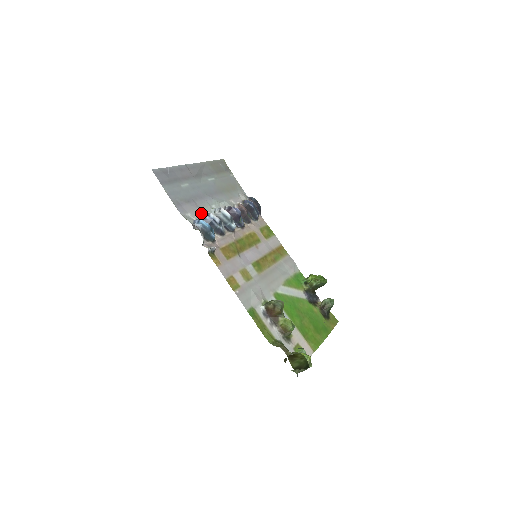
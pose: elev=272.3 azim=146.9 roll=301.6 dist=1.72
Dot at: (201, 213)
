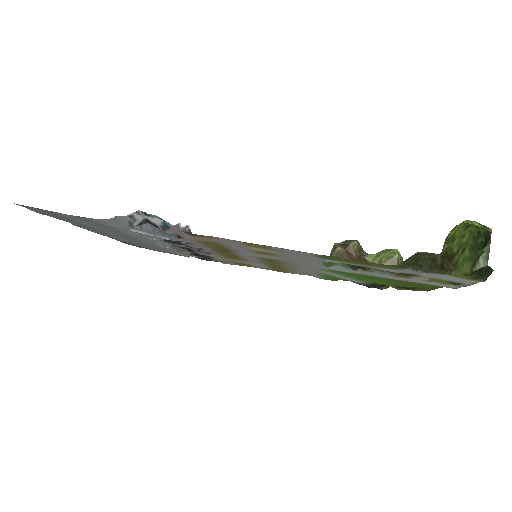
Dot at: occluded
